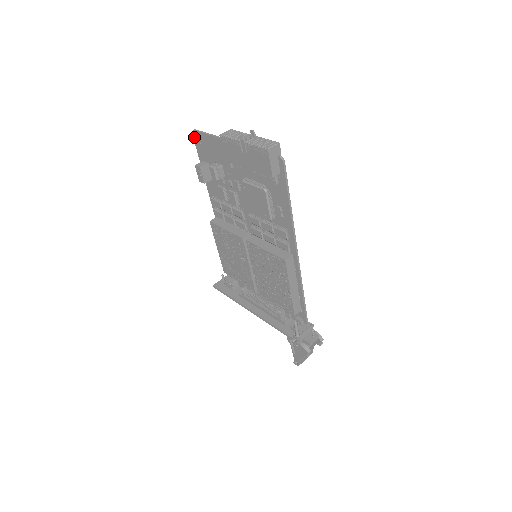
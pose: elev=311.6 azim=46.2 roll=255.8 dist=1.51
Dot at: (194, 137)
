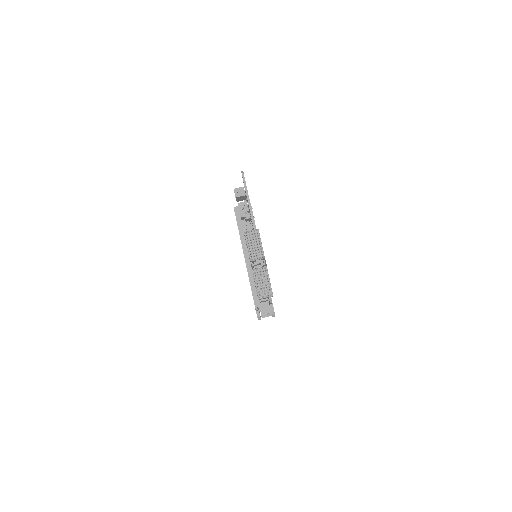
Dot at: occluded
